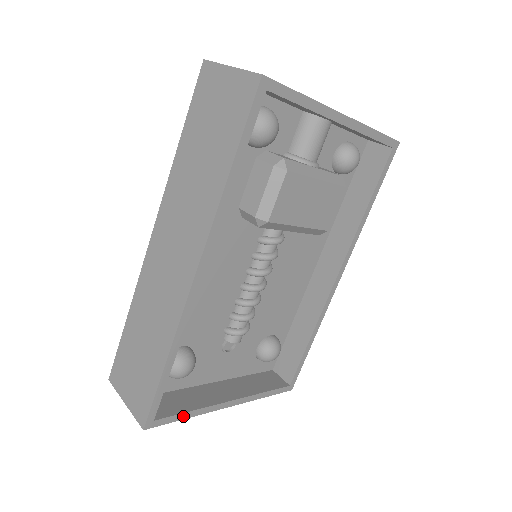
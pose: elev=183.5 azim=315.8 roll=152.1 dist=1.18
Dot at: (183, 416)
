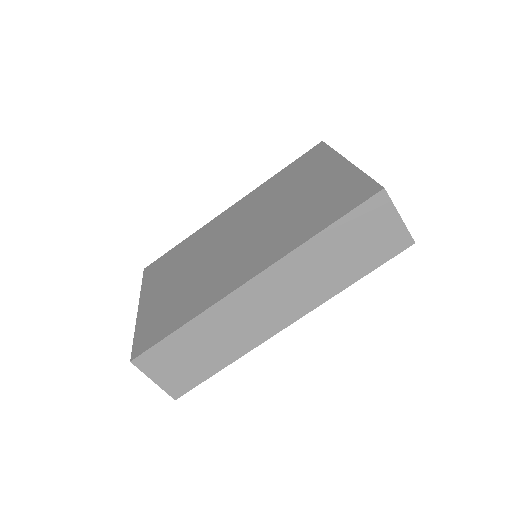
Dot at: occluded
